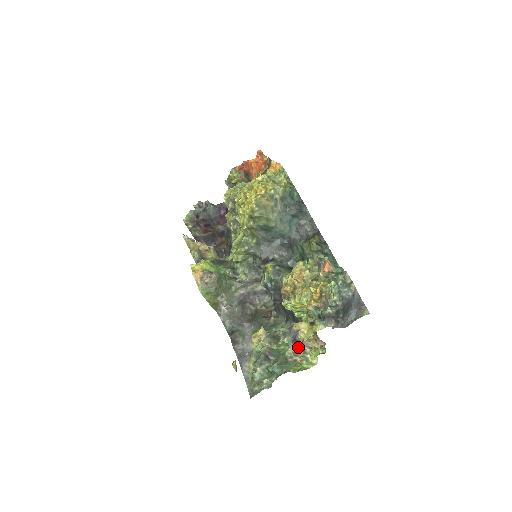
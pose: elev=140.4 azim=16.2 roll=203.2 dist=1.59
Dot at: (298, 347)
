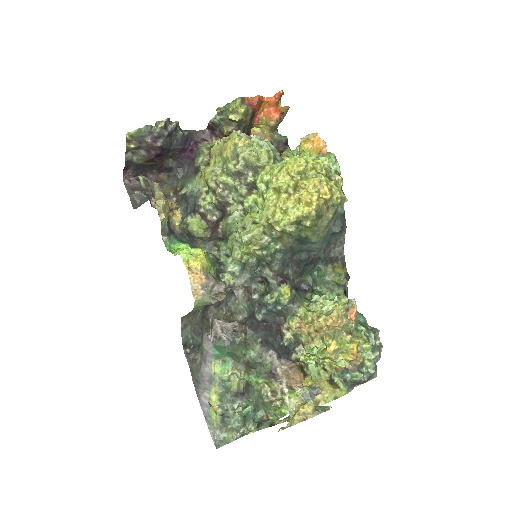
Dot at: occluded
